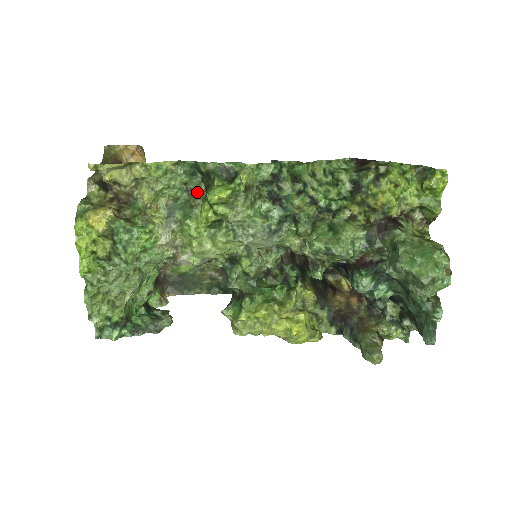
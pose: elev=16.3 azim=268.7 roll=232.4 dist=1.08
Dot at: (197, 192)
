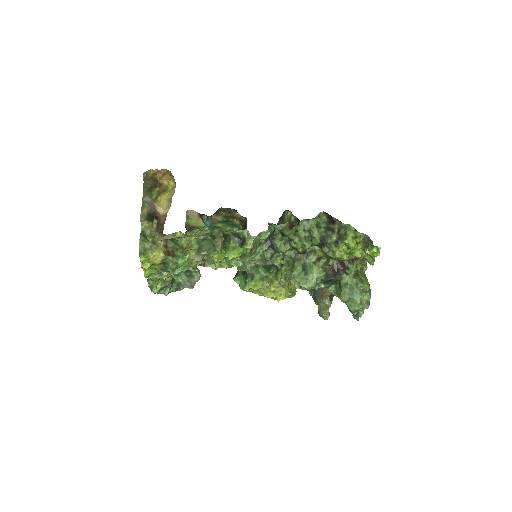
Dot at: (218, 237)
